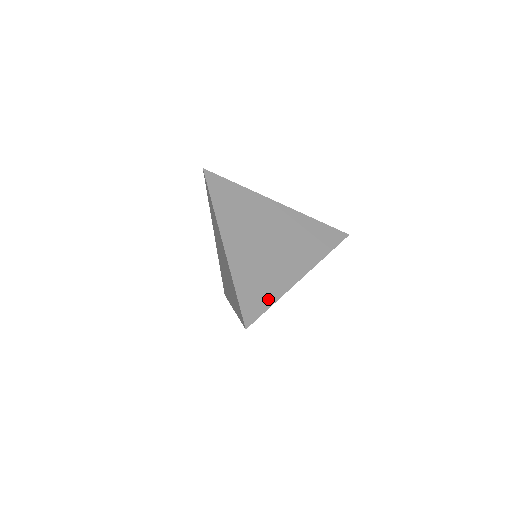
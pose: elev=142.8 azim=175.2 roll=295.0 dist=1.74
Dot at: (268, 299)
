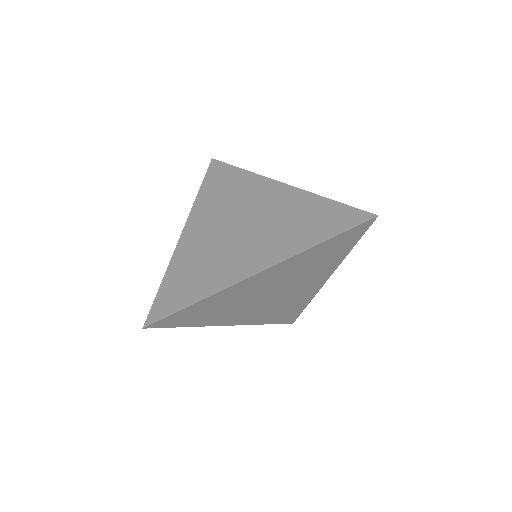
Dot at: (192, 297)
